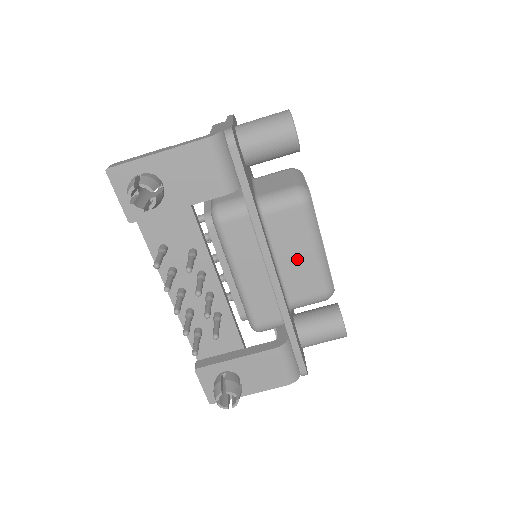
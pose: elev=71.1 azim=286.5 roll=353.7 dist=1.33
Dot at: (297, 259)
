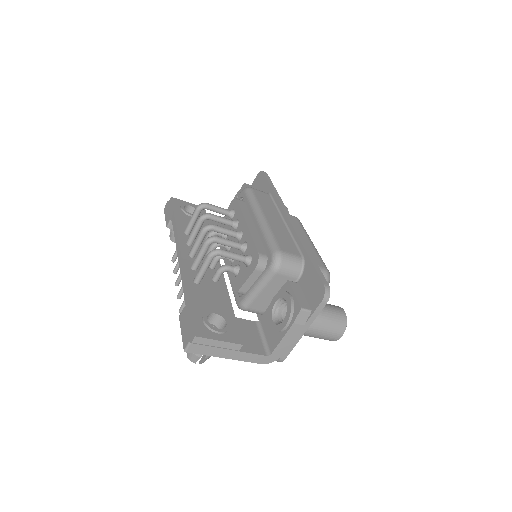
Dot at: occluded
